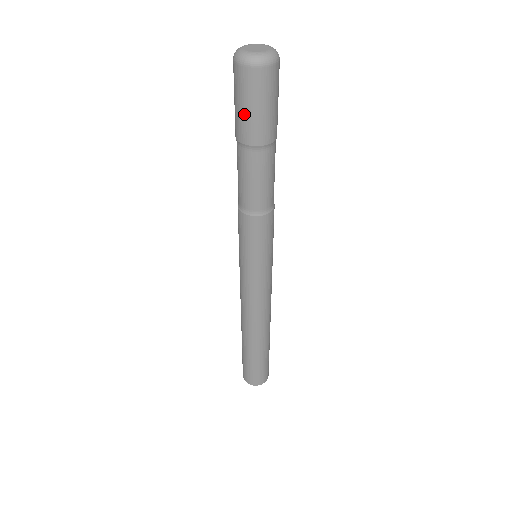
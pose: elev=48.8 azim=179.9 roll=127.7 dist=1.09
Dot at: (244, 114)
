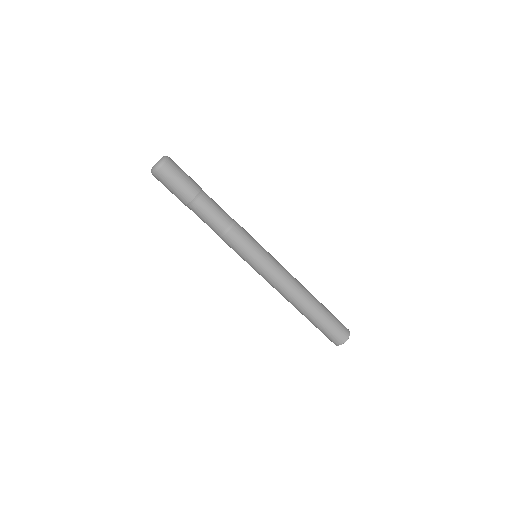
Dot at: (175, 191)
